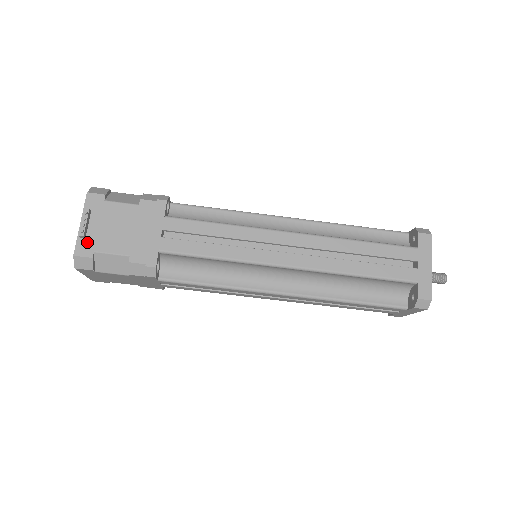
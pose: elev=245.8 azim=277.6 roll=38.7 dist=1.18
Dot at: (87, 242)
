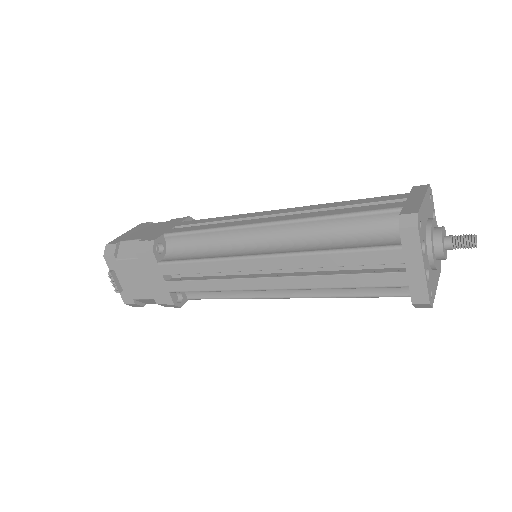
Dot at: (125, 293)
